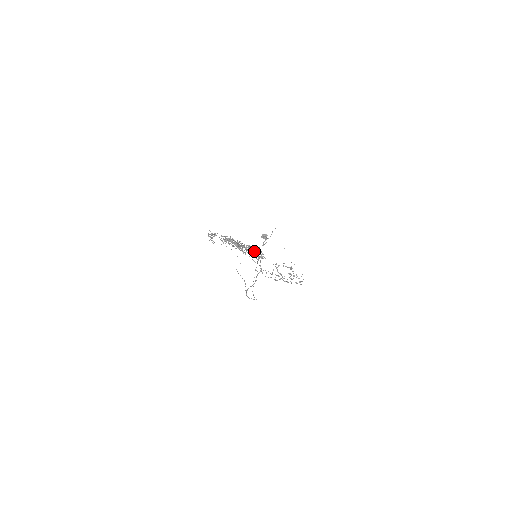
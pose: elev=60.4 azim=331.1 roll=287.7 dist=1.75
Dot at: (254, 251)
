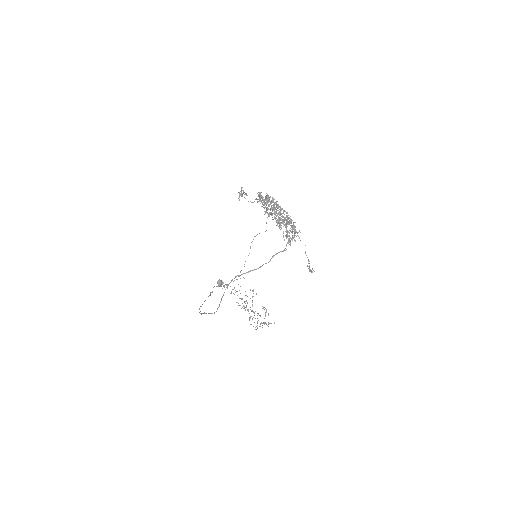
Dot at: occluded
